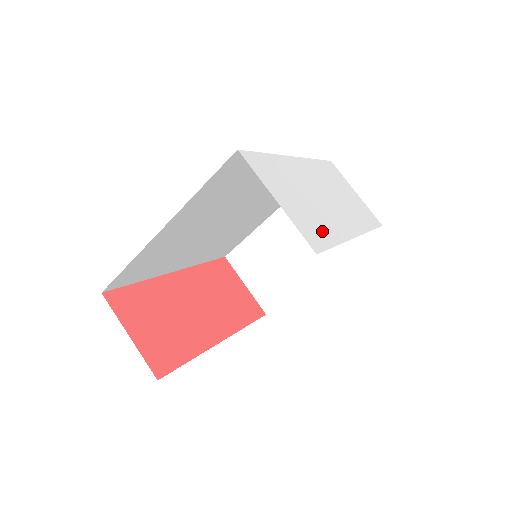
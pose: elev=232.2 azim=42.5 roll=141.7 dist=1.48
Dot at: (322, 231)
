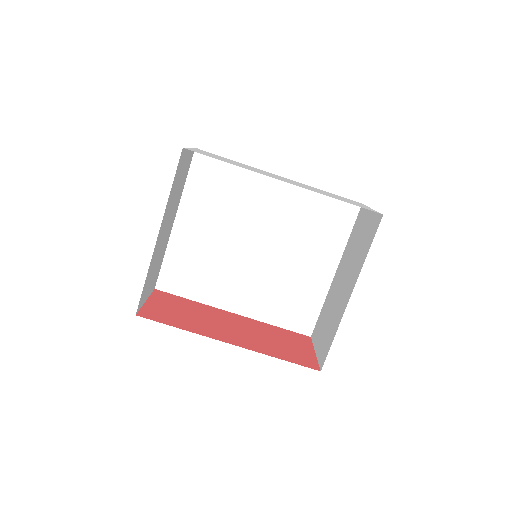
Dot at: occluded
